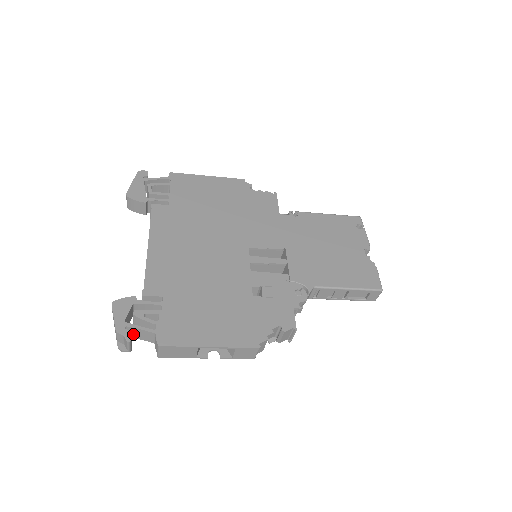
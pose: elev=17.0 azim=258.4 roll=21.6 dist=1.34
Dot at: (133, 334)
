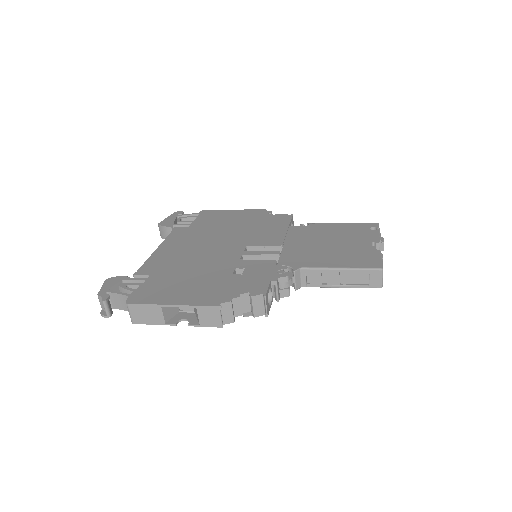
Dot at: (116, 303)
